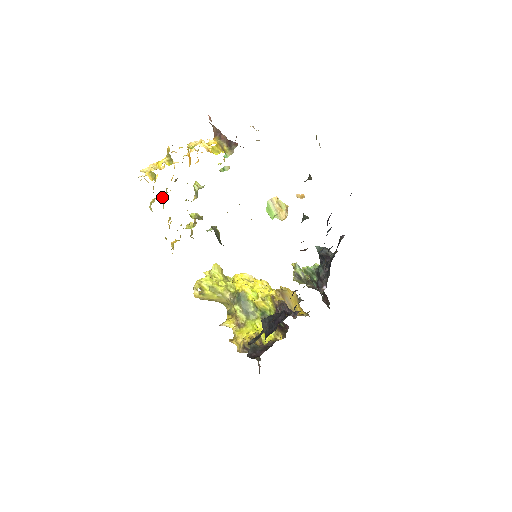
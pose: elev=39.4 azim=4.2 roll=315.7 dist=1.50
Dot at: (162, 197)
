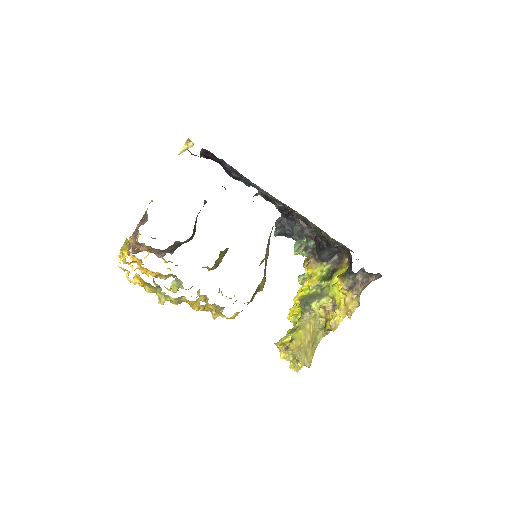
Dot at: occluded
